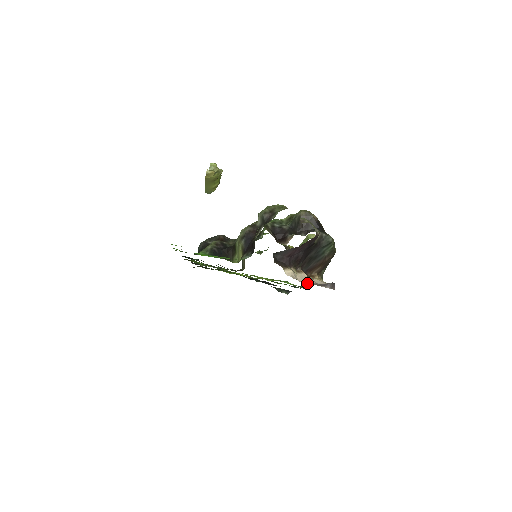
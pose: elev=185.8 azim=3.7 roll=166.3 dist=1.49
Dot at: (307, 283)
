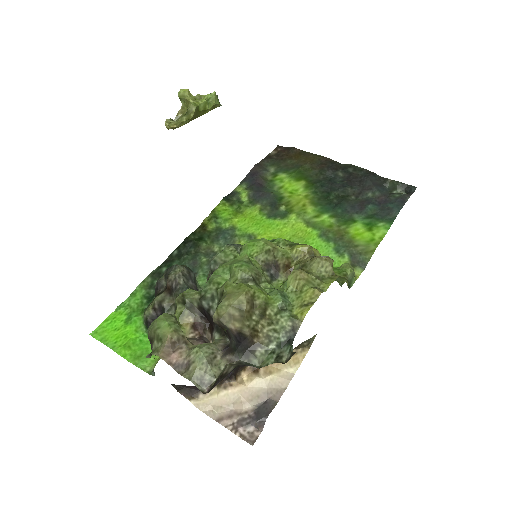
Dot at: (233, 406)
